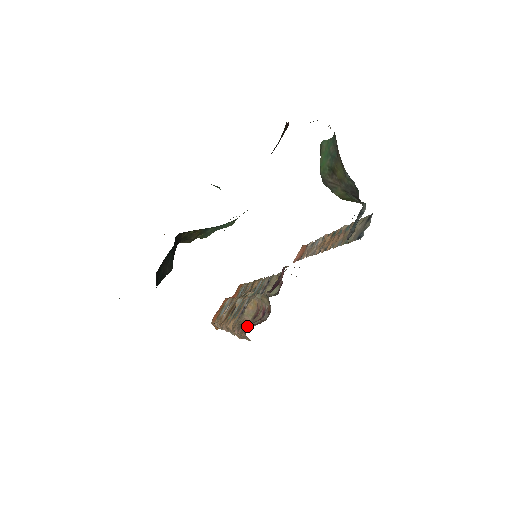
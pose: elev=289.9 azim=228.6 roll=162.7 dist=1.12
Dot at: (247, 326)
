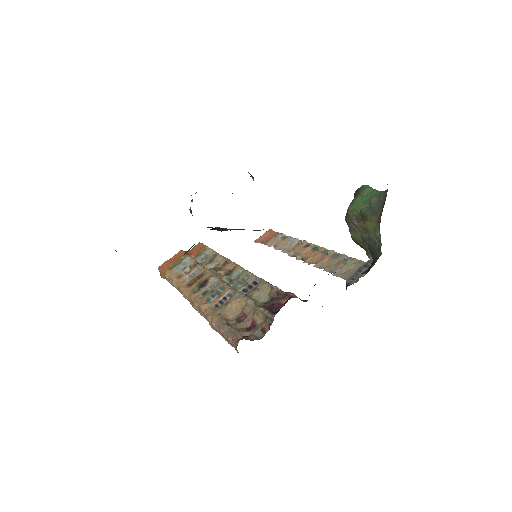
Dot at: (238, 335)
